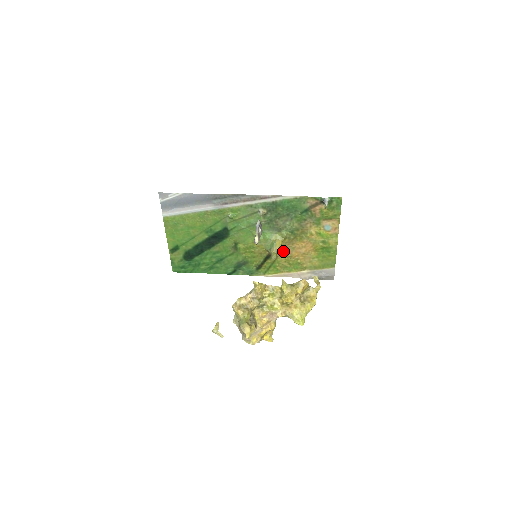
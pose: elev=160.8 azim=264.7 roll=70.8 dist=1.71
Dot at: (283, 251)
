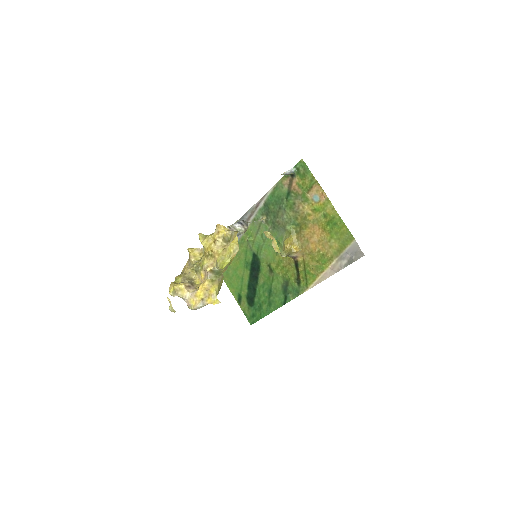
Dot at: (301, 249)
